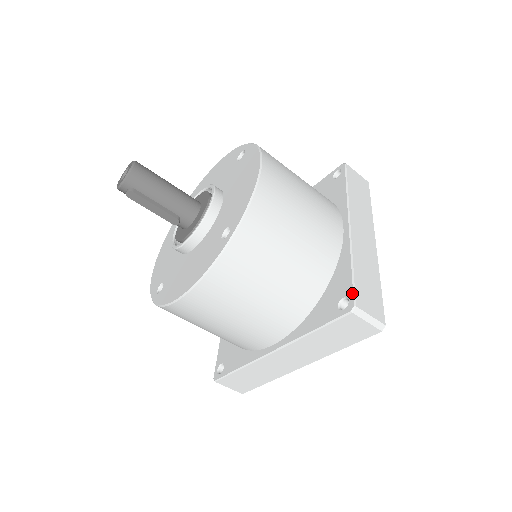
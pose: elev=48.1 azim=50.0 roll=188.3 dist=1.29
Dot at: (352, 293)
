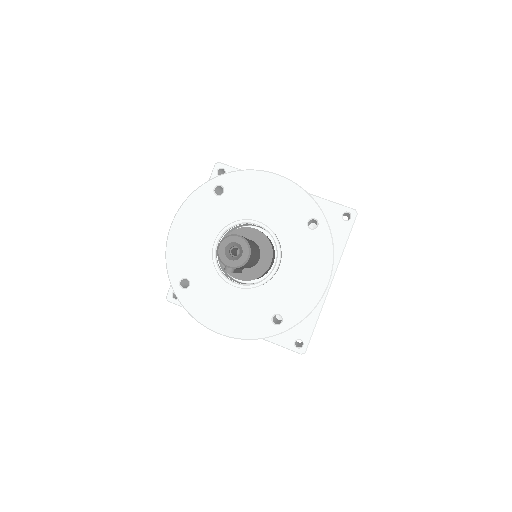
Dot at: (308, 343)
